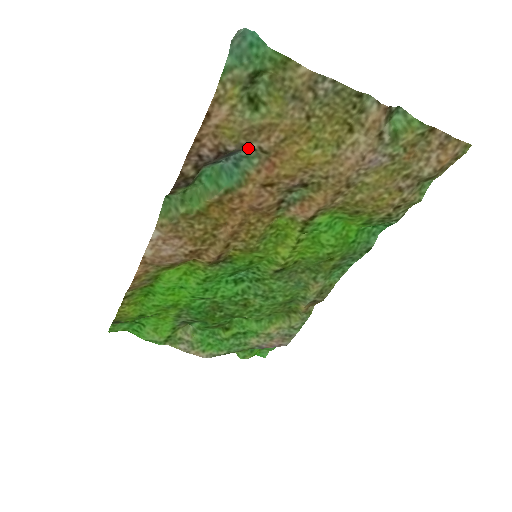
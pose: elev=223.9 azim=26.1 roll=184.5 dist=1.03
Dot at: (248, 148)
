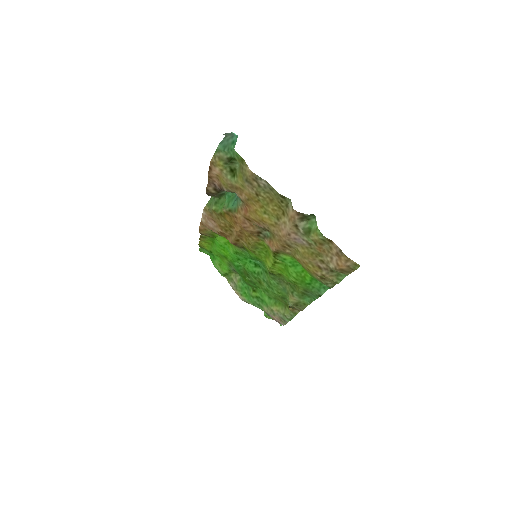
Dot at: occluded
